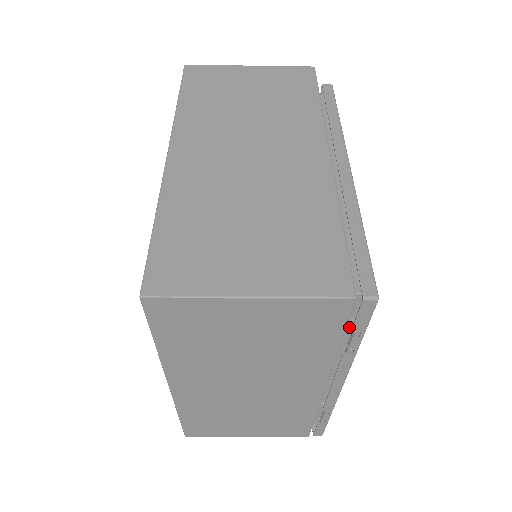
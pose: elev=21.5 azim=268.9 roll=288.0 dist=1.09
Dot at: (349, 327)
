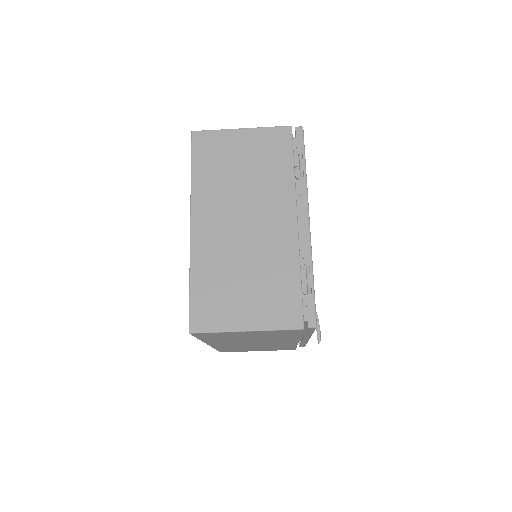
Dot at: (297, 160)
